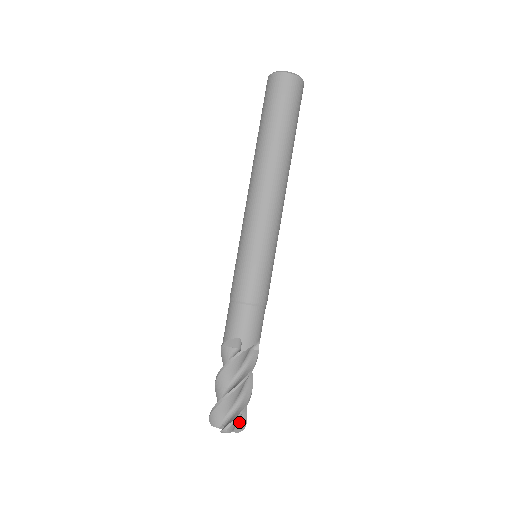
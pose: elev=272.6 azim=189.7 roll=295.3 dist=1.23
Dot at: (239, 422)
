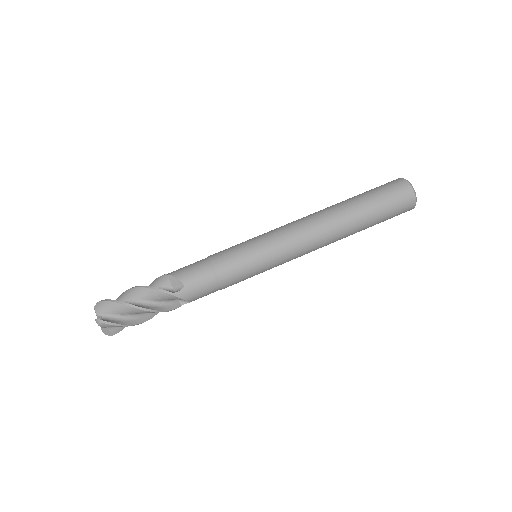
Dot at: (112, 328)
